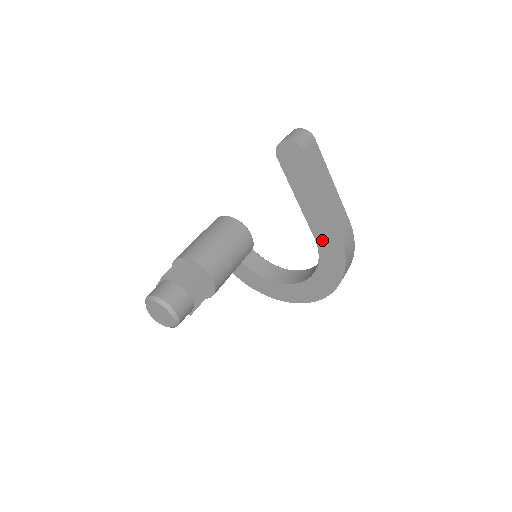
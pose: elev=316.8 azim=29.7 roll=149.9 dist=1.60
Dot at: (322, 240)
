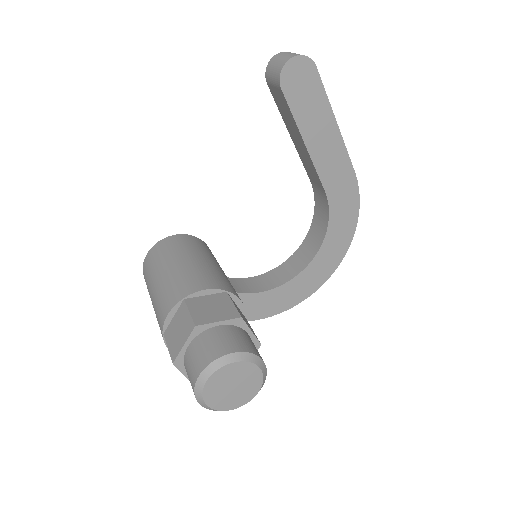
Dot at: (334, 189)
